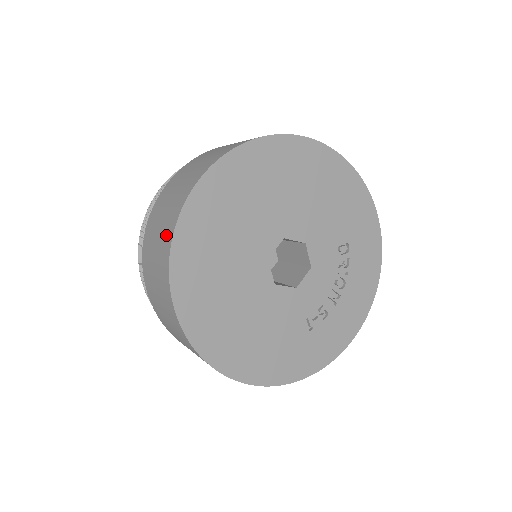
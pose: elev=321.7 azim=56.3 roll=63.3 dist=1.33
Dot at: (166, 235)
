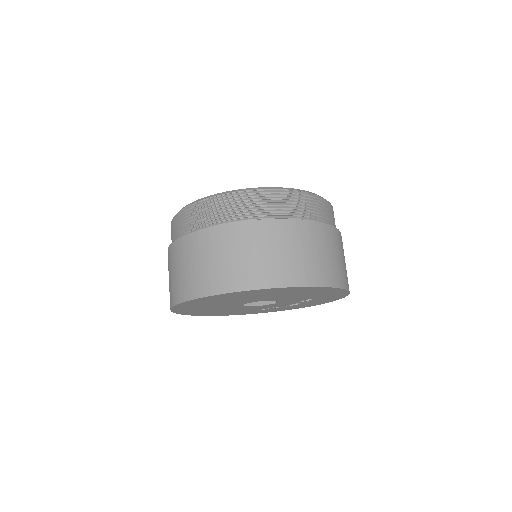
Dot at: (176, 292)
